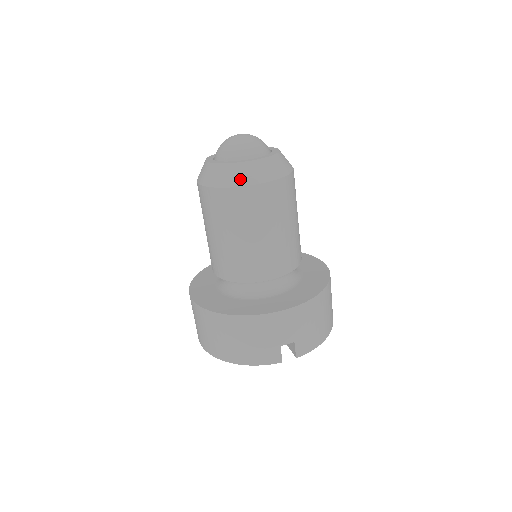
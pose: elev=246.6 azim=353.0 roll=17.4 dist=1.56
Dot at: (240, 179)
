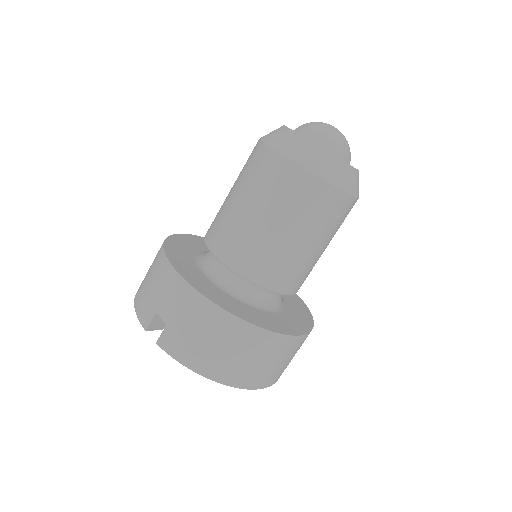
Dot at: (274, 140)
